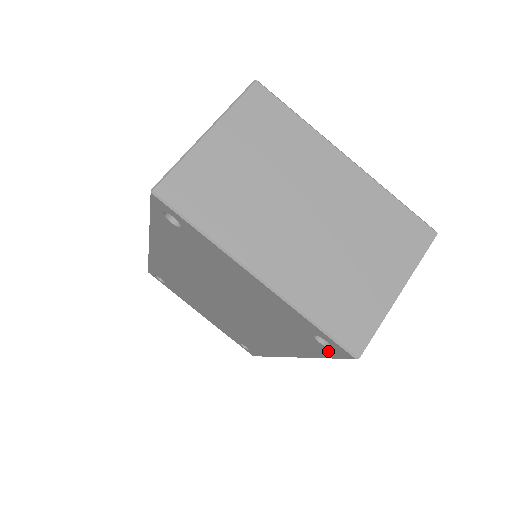
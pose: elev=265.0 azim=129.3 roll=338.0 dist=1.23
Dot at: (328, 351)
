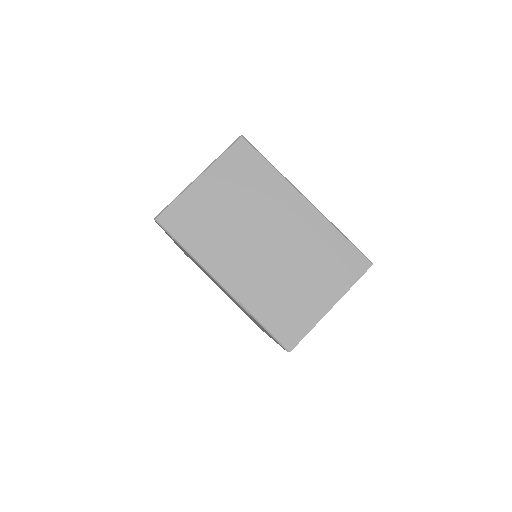
Dot at: occluded
